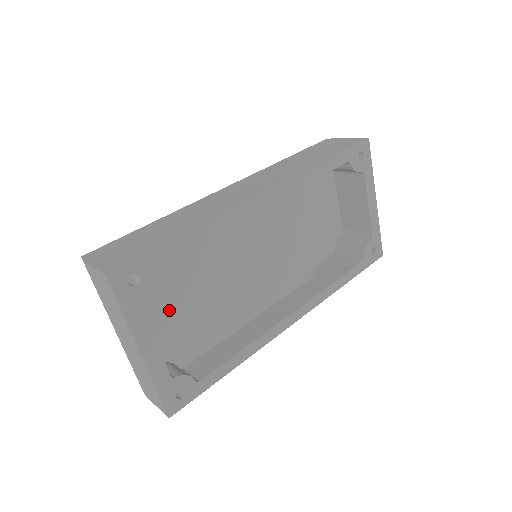
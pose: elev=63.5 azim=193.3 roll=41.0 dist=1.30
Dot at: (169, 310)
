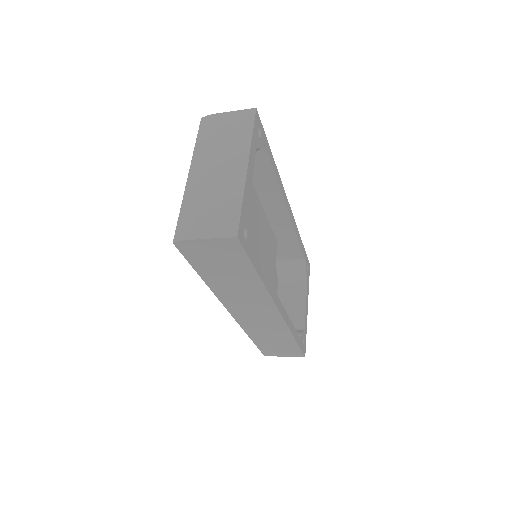
Dot at: occluded
